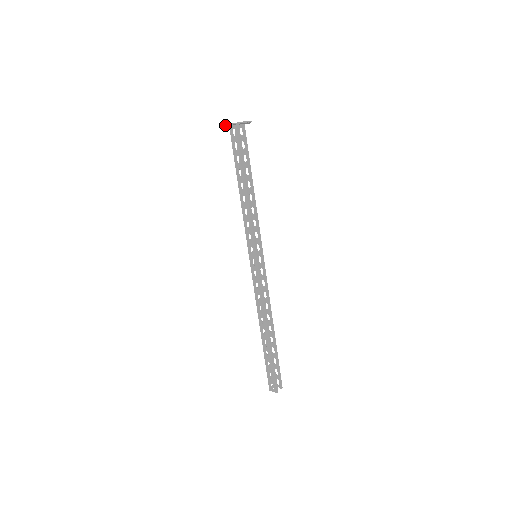
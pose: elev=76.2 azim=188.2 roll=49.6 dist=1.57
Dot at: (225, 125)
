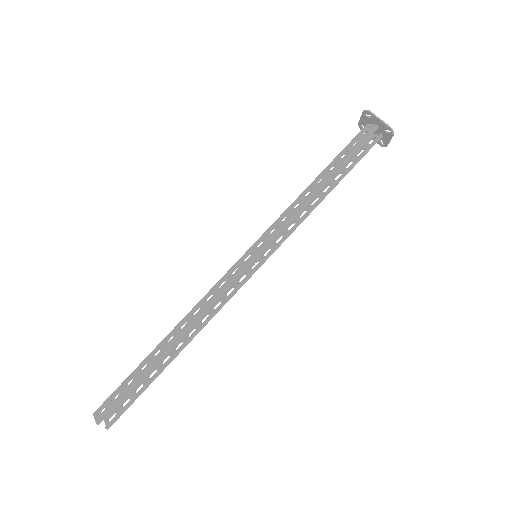
Dot at: (368, 111)
